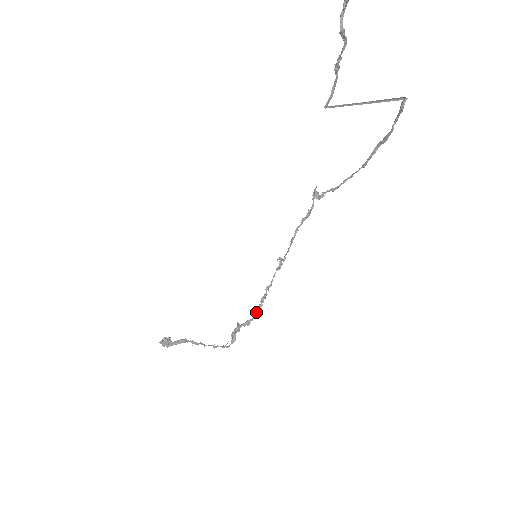
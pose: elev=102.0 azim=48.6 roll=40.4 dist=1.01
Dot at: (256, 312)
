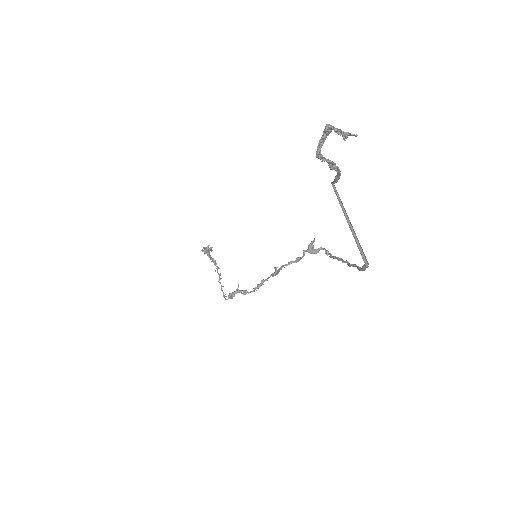
Dot at: occluded
